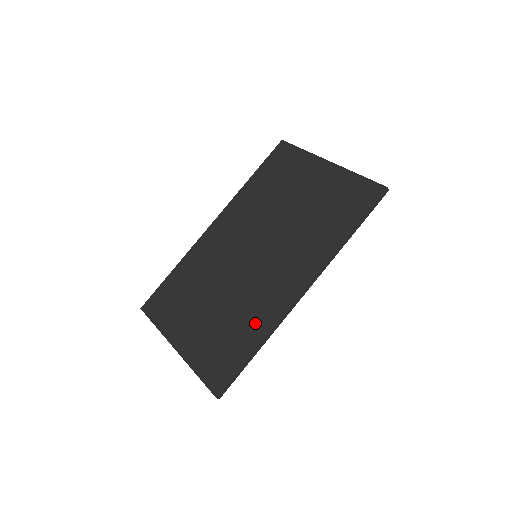
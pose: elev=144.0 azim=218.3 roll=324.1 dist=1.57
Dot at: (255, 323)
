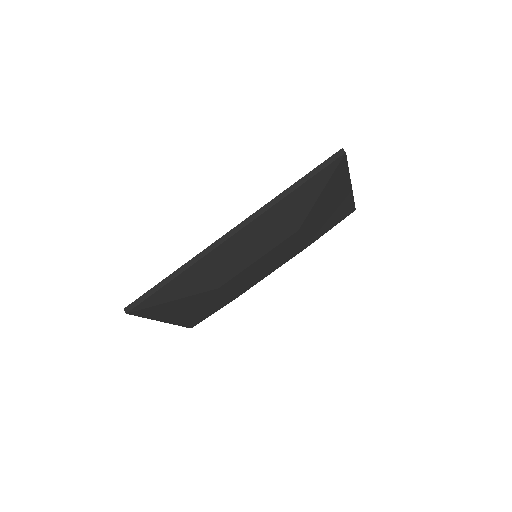
Dot at: occluded
